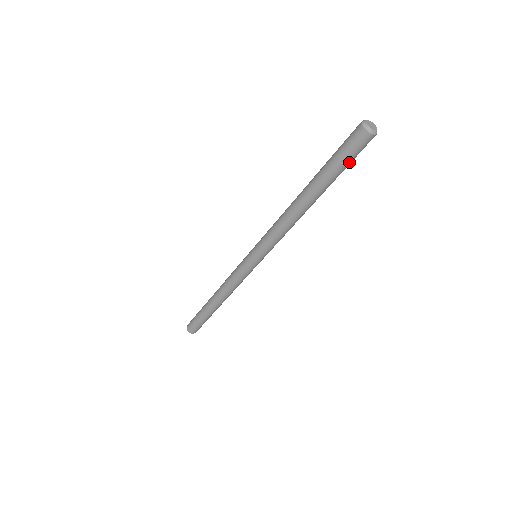
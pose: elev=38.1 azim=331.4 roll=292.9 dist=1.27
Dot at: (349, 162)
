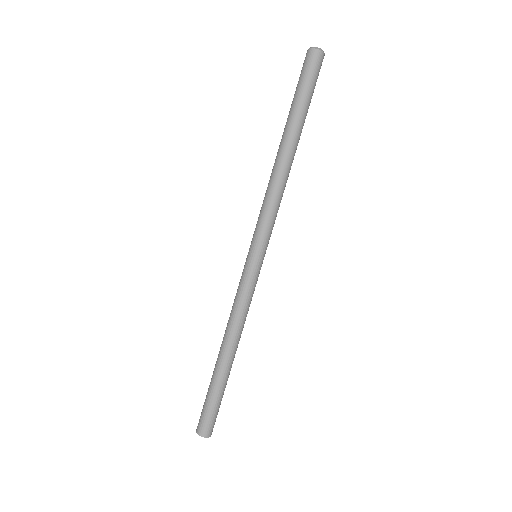
Dot at: (312, 88)
